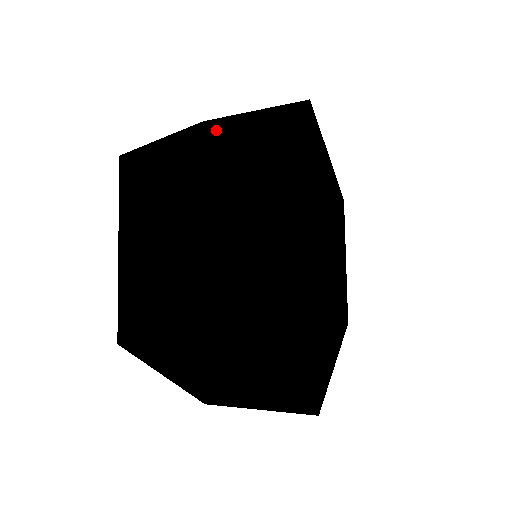
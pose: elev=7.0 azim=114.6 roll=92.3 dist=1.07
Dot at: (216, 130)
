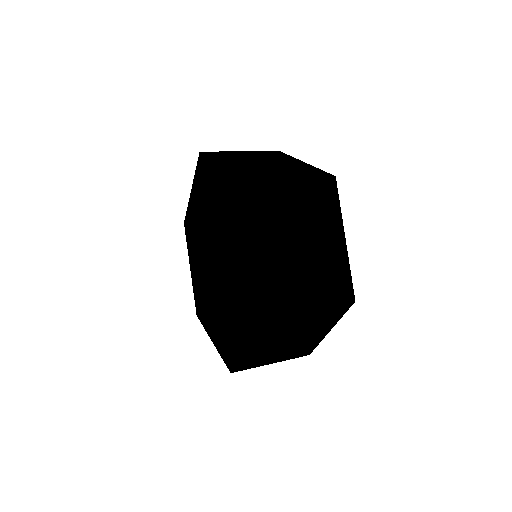
Dot at: (280, 168)
